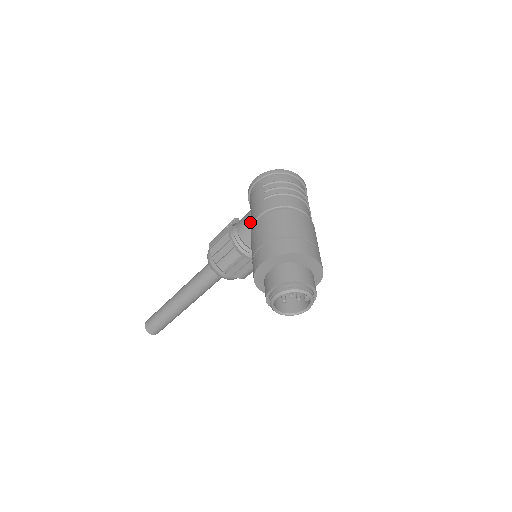
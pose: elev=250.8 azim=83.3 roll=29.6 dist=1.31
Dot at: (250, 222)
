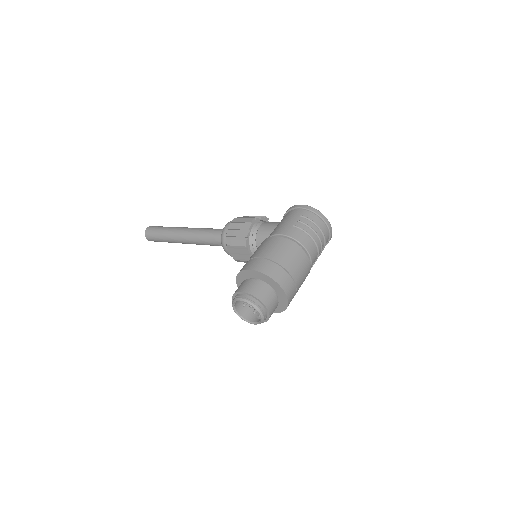
Dot at: (272, 231)
